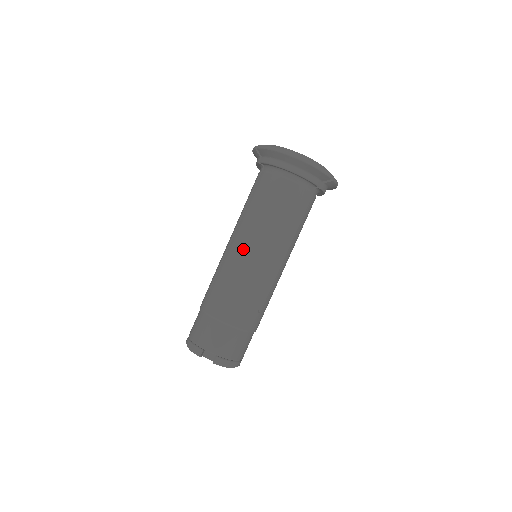
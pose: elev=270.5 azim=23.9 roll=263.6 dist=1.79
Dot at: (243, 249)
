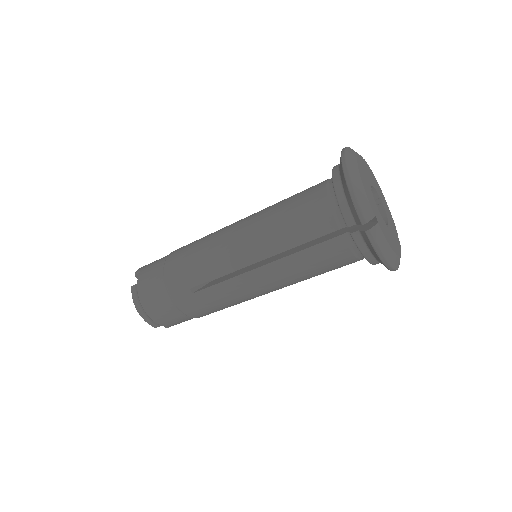
Dot at: (259, 290)
